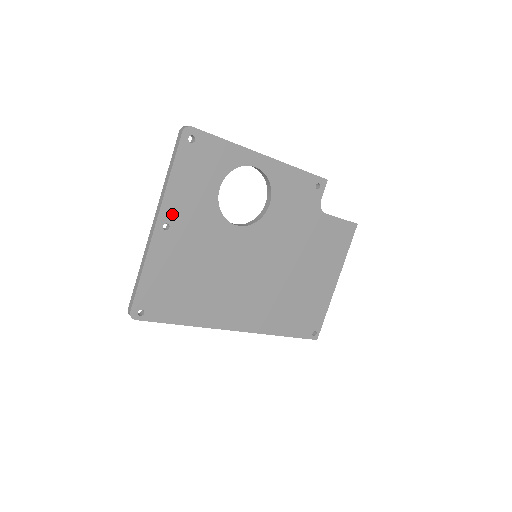
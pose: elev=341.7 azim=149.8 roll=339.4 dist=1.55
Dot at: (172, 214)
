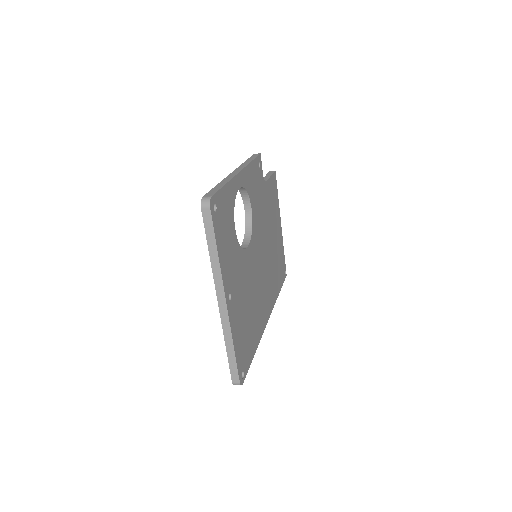
Dot at: (228, 283)
